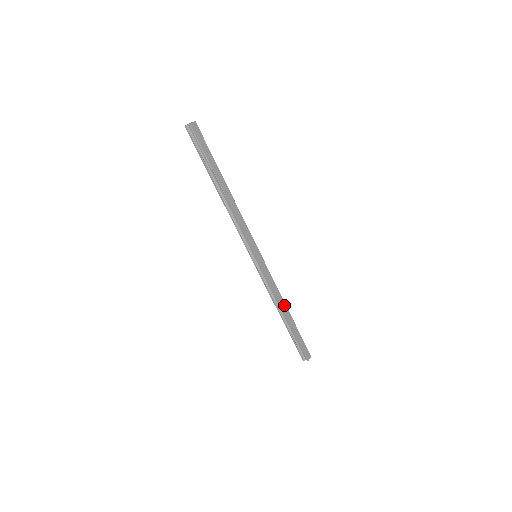
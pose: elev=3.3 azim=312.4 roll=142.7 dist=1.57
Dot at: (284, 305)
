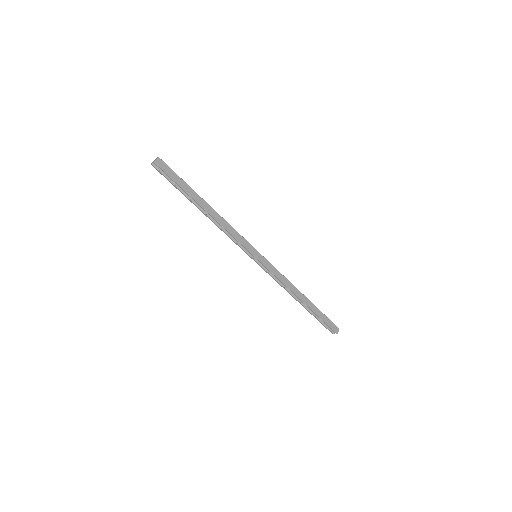
Dot at: (297, 291)
